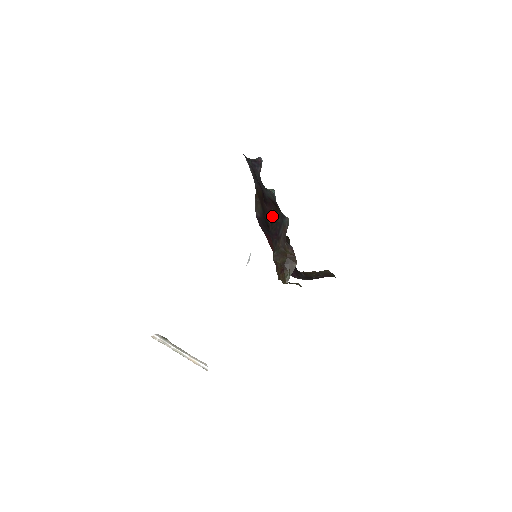
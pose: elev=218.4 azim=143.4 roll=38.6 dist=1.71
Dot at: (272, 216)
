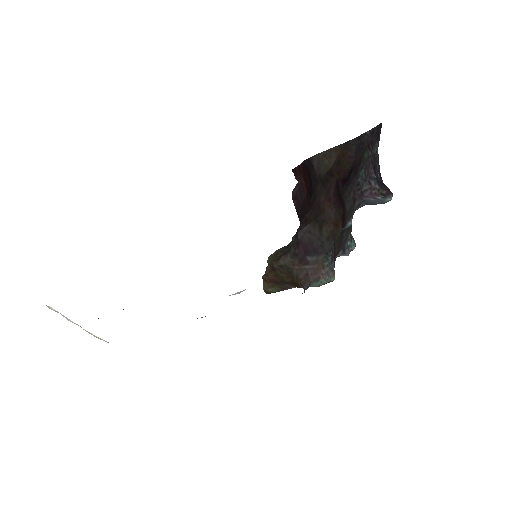
Dot at: (325, 217)
